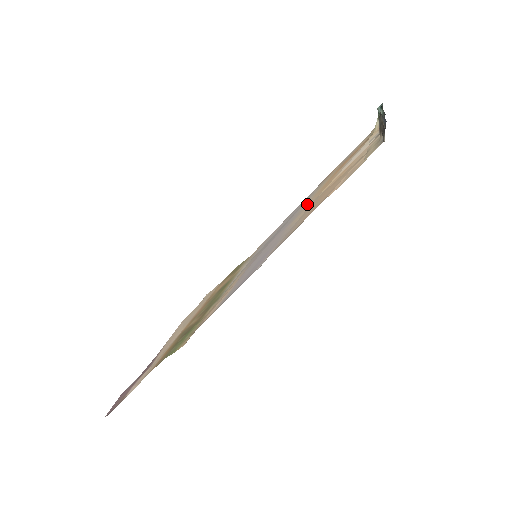
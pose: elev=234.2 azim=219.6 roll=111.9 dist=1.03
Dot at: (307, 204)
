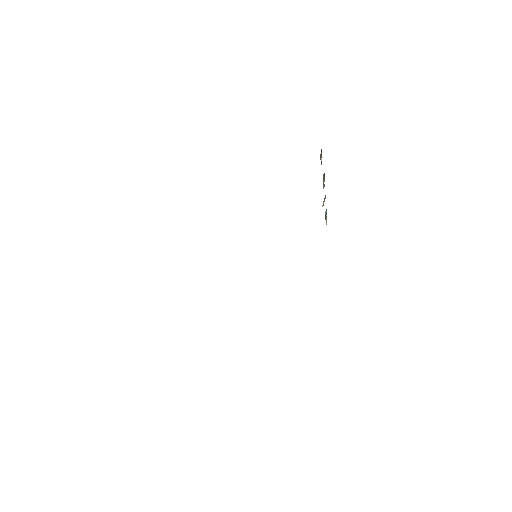
Dot at: occluded
